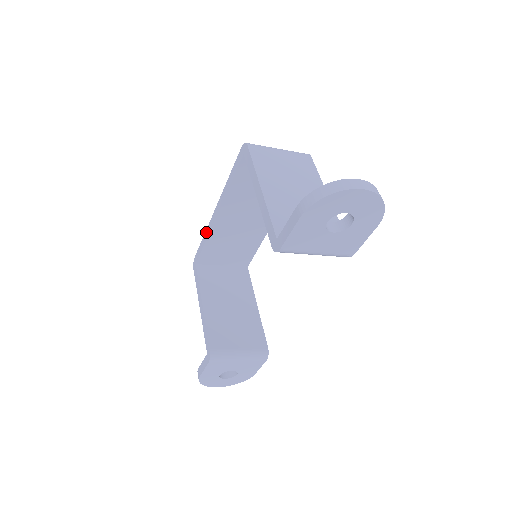
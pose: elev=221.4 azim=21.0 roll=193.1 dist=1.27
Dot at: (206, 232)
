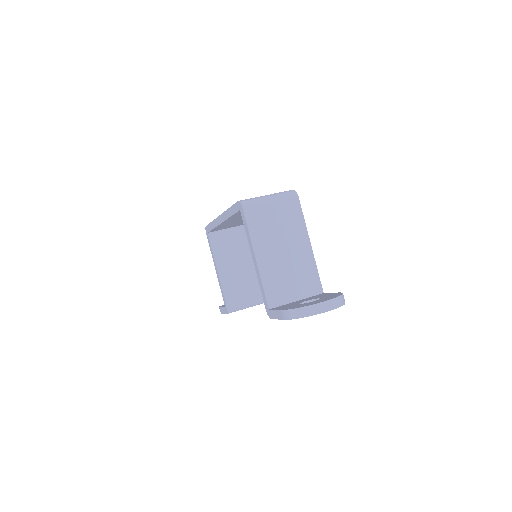
Dot at: (214, 222)
